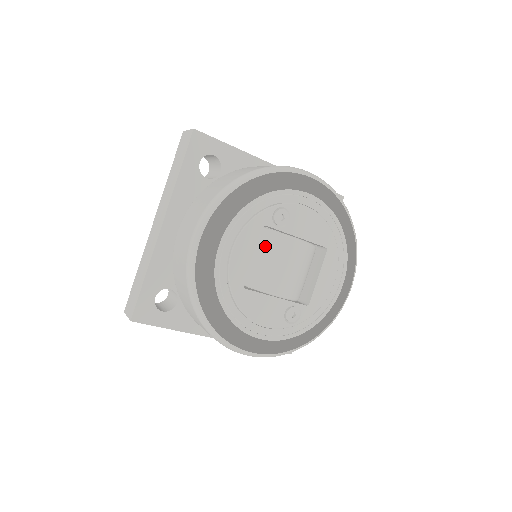
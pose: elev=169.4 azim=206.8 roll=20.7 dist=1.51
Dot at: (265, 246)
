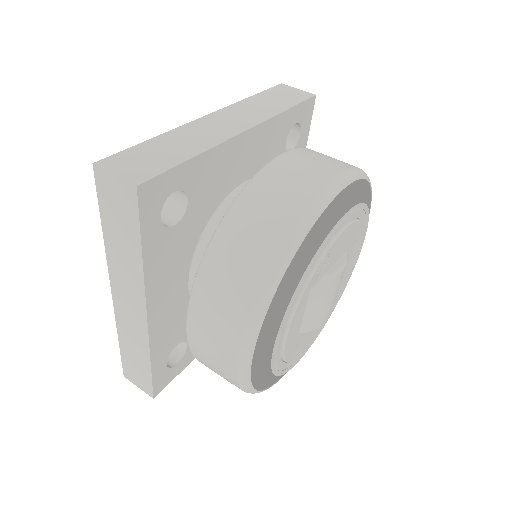
Dot at: occluded
